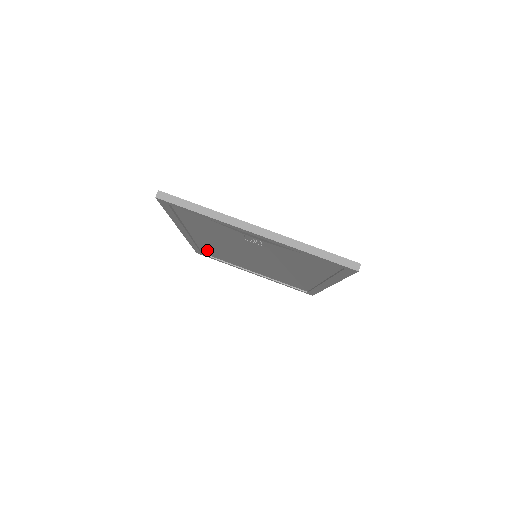
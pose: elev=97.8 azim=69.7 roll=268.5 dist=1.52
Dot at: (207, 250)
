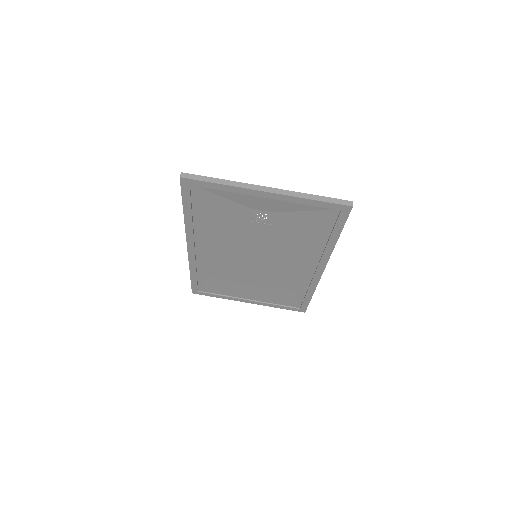
Dot at: (205, 279)
